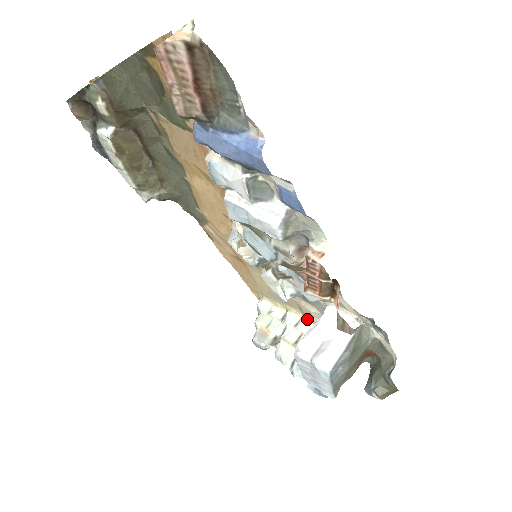
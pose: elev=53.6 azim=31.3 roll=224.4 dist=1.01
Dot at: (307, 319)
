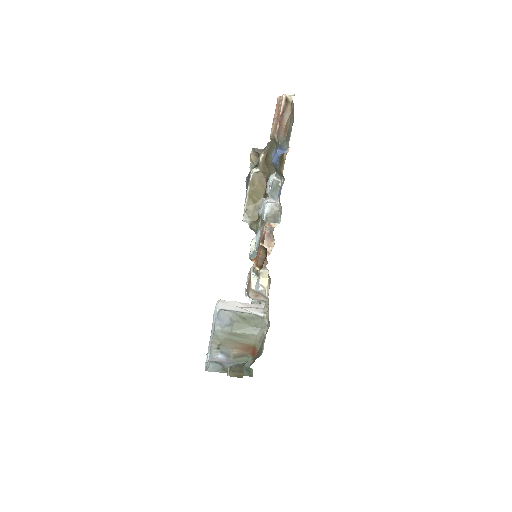
Dot at: occluded
